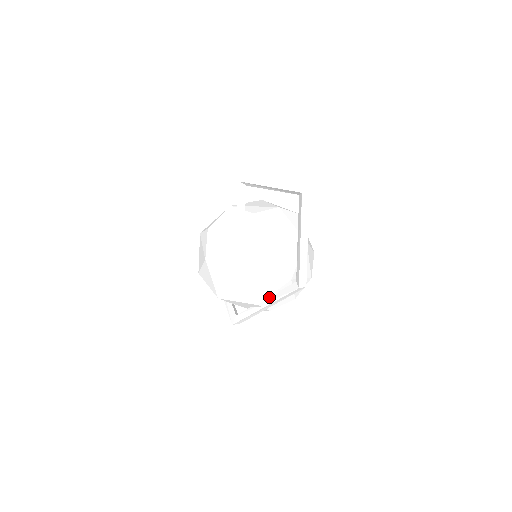
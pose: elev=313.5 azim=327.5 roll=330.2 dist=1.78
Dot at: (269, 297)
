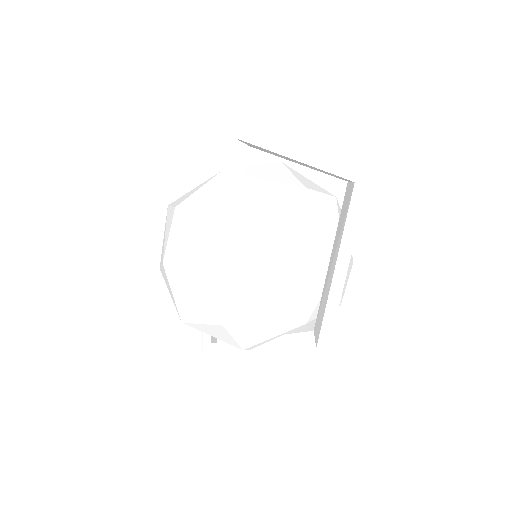
Dot at: (264, 341)
